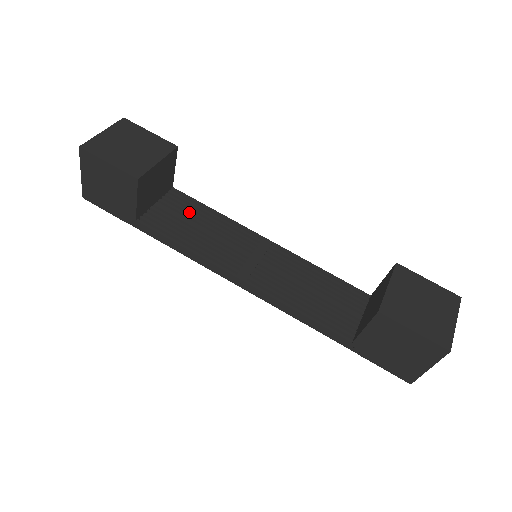
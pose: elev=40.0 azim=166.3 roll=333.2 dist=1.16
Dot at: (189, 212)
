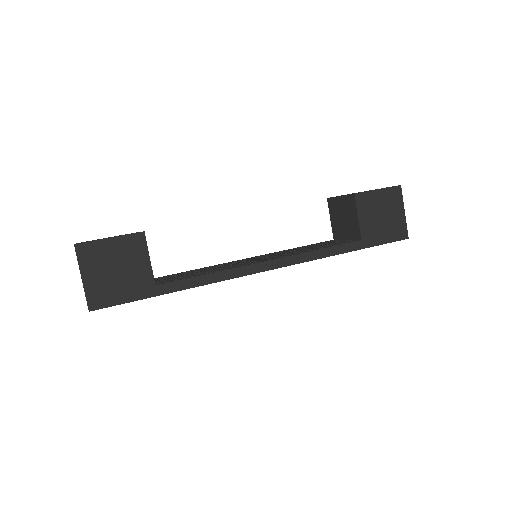
Dot at: occluded
